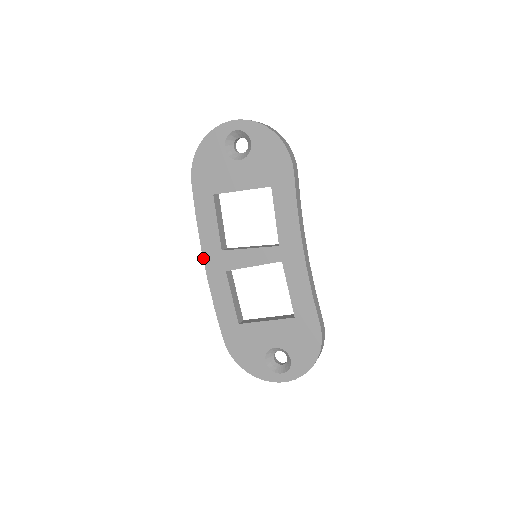
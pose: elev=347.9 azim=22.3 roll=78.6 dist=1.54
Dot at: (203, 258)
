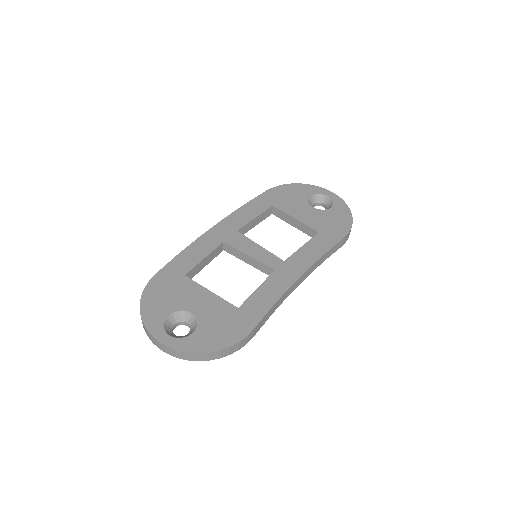
Dot at: (217, 223)
